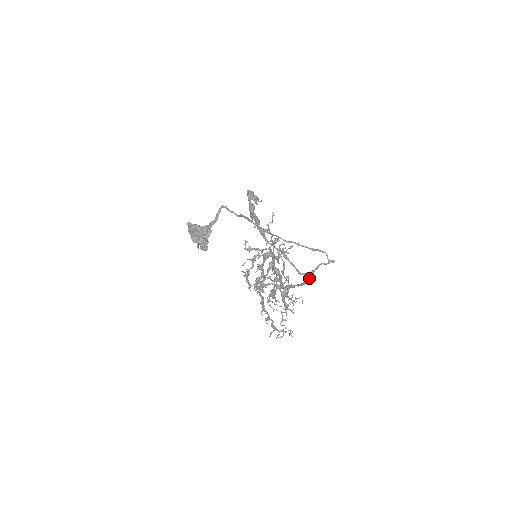
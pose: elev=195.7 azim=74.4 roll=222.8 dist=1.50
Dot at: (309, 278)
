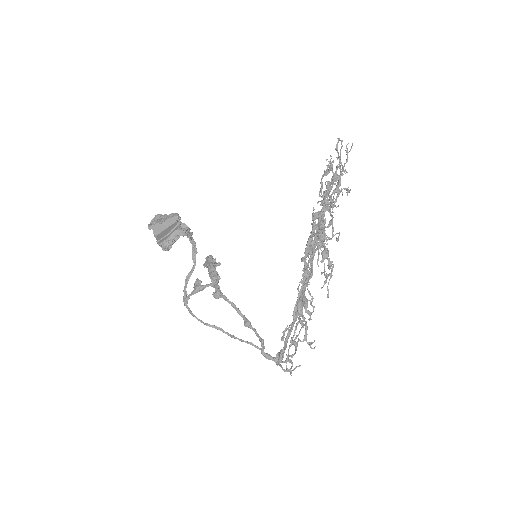
Dot at: (282, 350)
